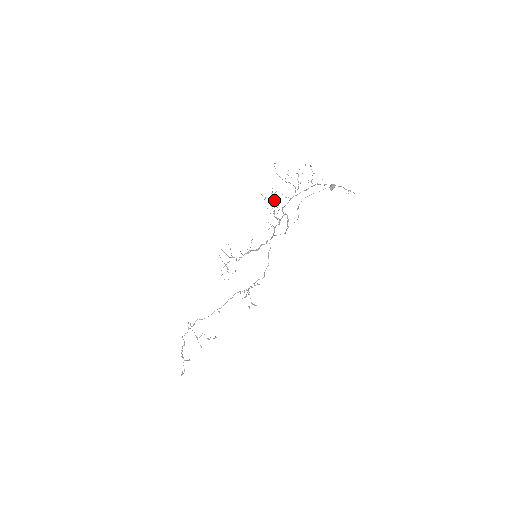
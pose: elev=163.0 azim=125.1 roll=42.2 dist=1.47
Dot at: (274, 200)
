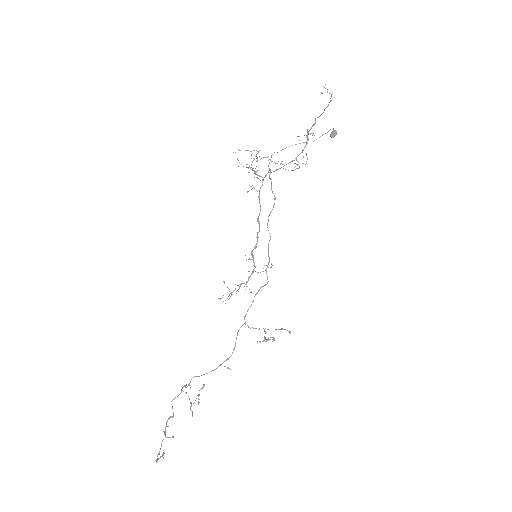
Dot at: occluded
